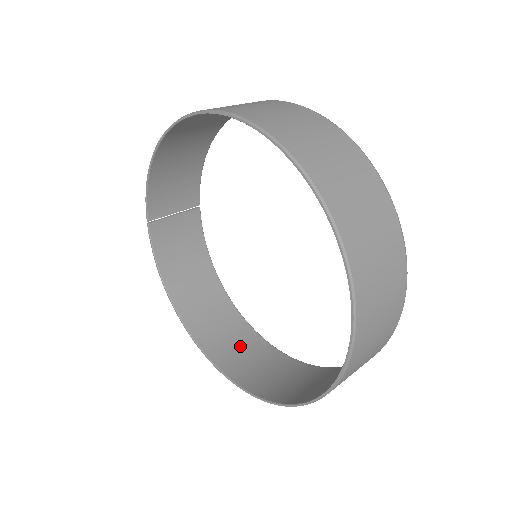
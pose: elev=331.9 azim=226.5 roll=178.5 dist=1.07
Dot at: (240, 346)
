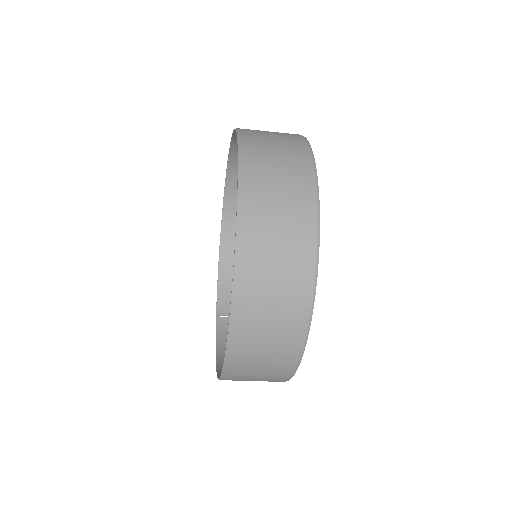
Dot at: occluded
